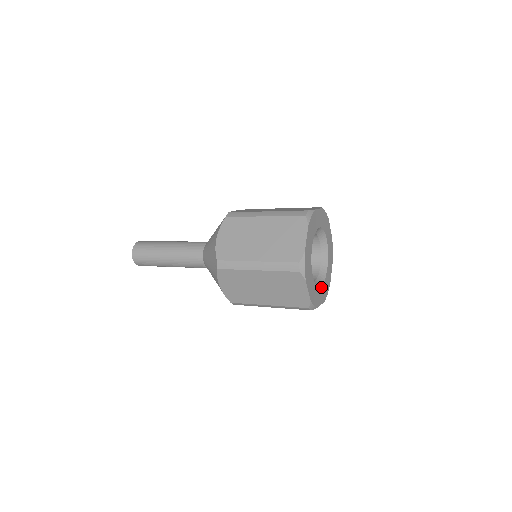
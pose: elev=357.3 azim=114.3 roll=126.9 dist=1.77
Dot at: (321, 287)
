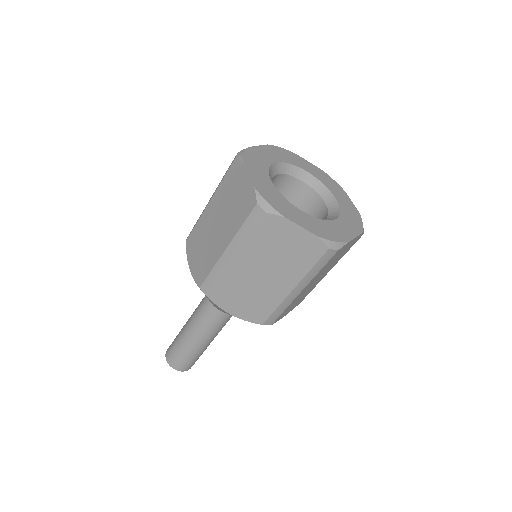
Dot at: (304, 214)
